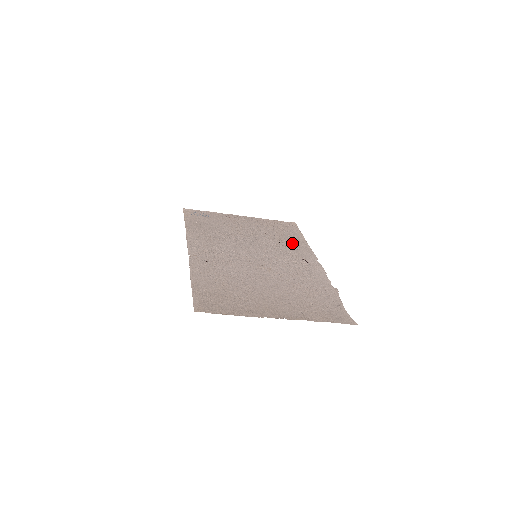
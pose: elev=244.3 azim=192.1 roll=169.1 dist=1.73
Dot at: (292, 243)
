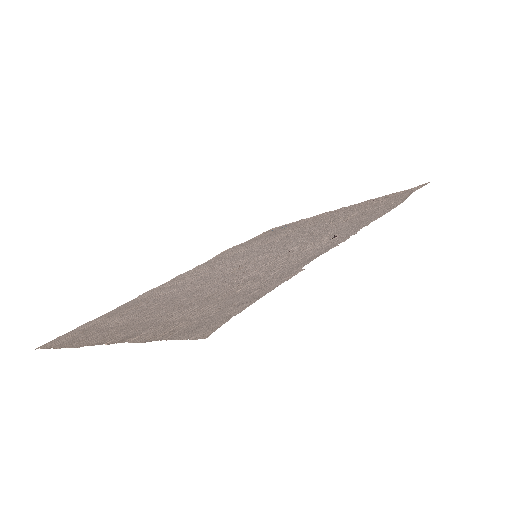
Dot at: (361, 216)
